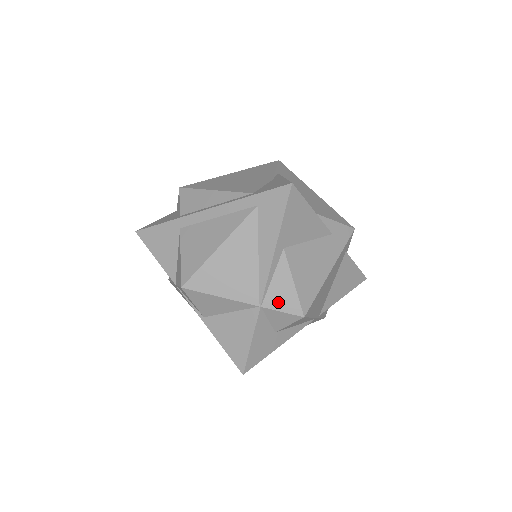
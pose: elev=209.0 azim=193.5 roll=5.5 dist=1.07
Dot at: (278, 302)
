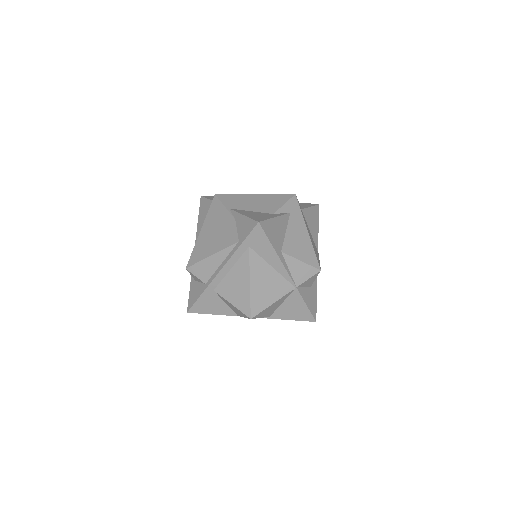
Dot at: (302, 277)
